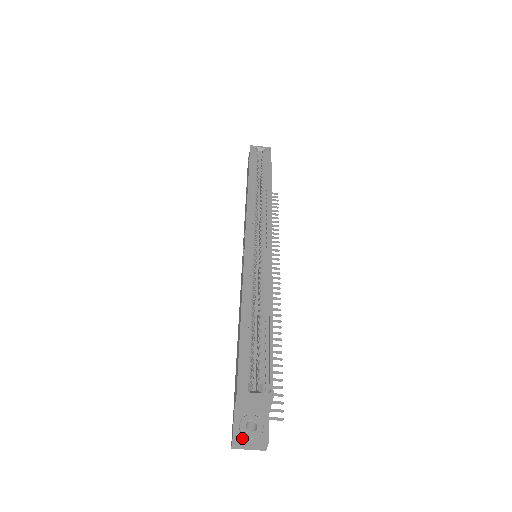
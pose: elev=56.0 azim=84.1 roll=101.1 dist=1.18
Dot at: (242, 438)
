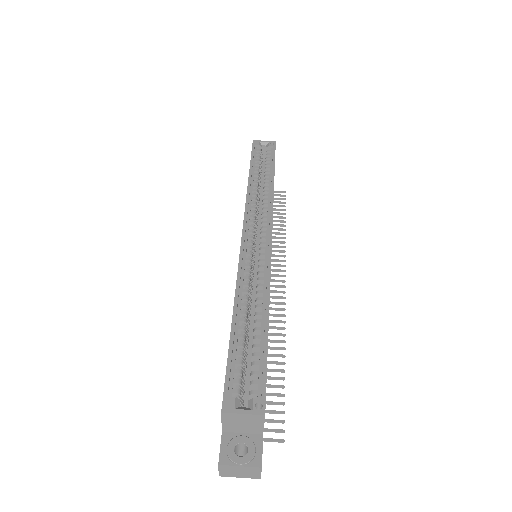
Dot at: (229, 464)
